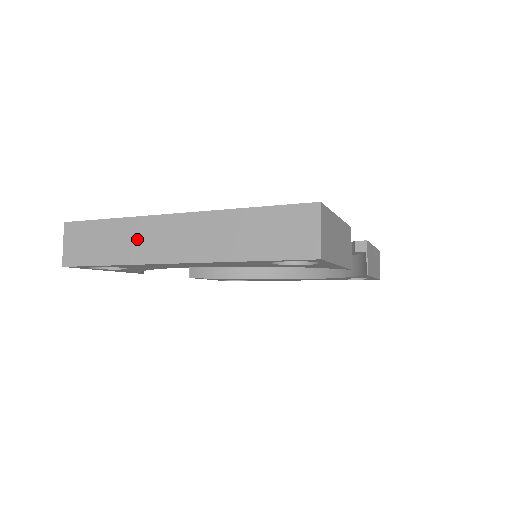
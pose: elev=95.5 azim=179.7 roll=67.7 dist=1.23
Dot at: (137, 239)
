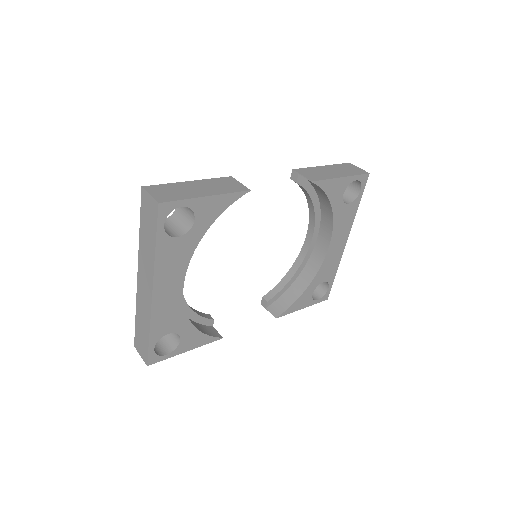
Dot at: (143, 309)
